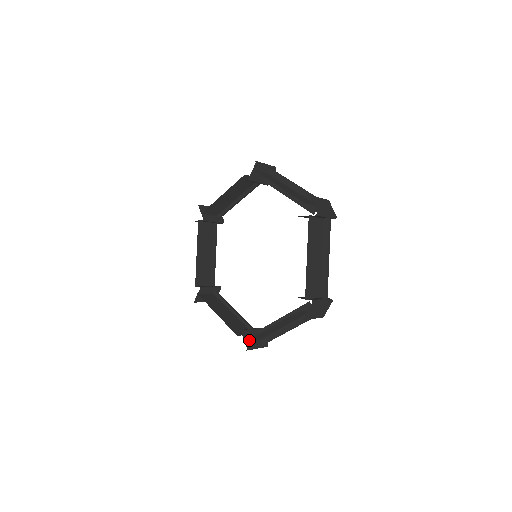
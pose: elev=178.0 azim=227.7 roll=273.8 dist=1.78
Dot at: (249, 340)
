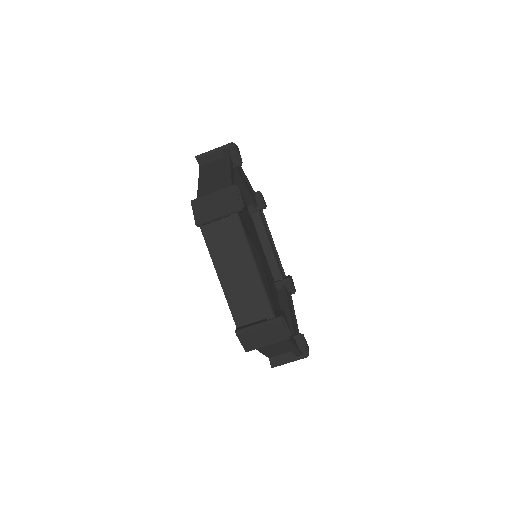
Dot at: (273, 356)
